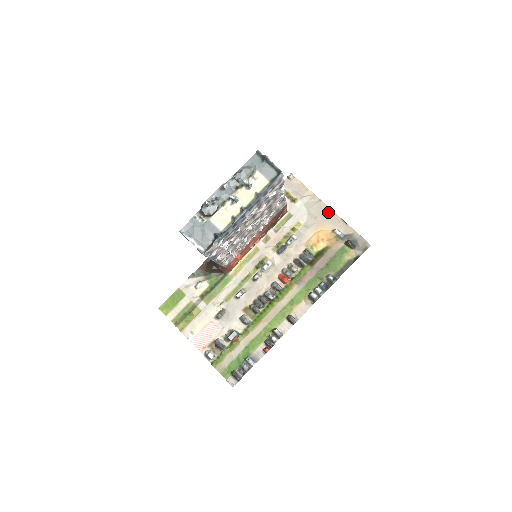
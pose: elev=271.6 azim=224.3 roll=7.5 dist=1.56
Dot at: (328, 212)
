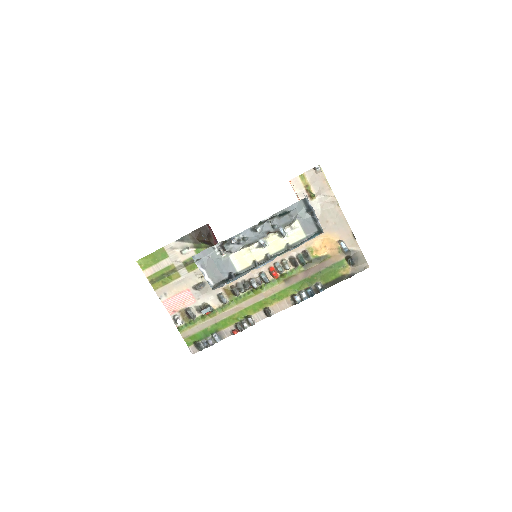
Dot at: (341, 220)
